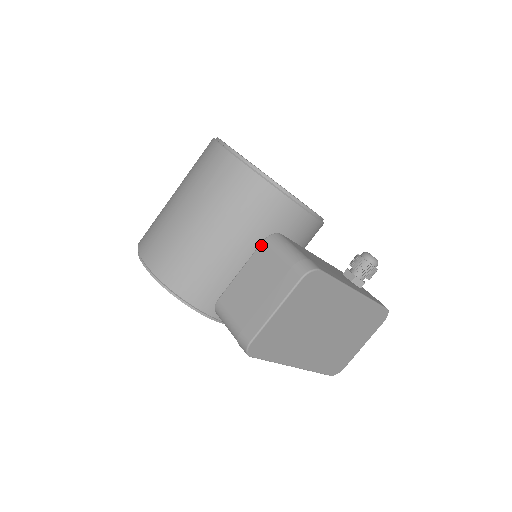
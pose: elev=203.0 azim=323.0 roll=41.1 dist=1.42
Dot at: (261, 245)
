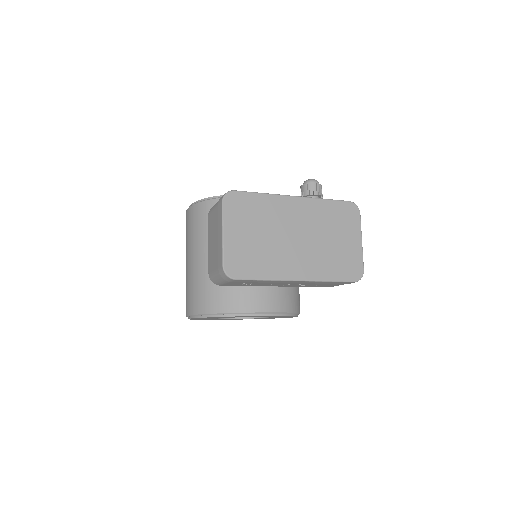
Dot at: (208, 218)
